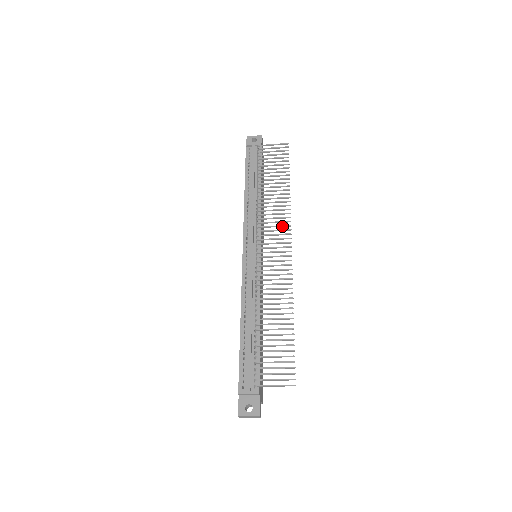
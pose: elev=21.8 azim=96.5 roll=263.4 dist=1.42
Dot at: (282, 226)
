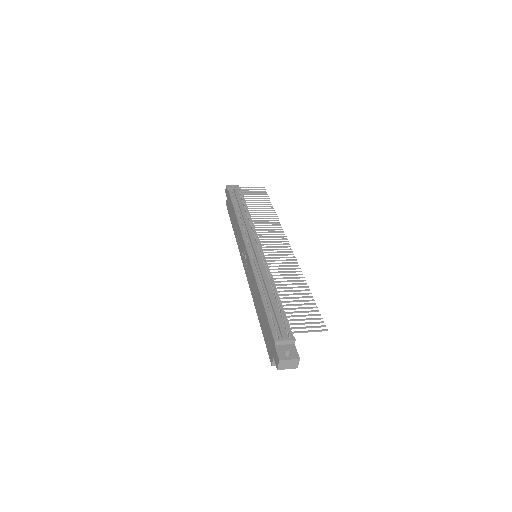
Dot at: (277, 232)
